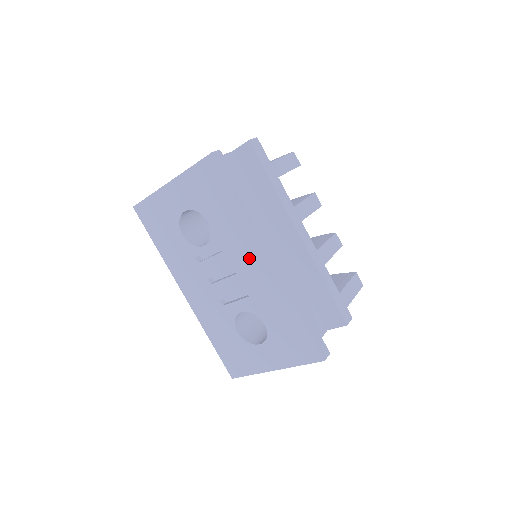
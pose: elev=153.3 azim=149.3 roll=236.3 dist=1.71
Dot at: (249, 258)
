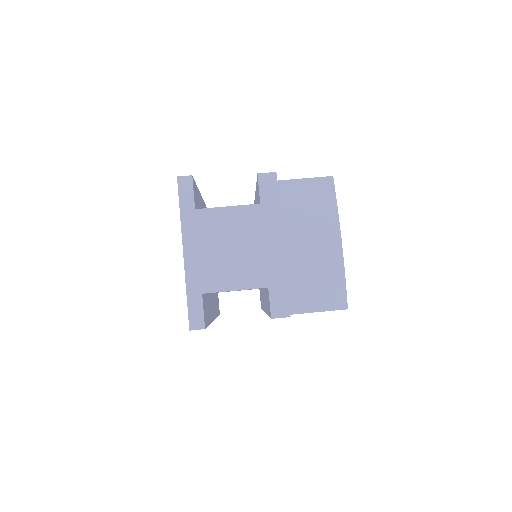
Dot at: occluded
